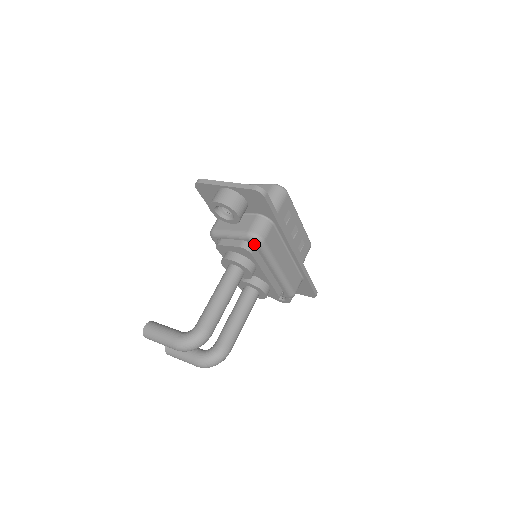
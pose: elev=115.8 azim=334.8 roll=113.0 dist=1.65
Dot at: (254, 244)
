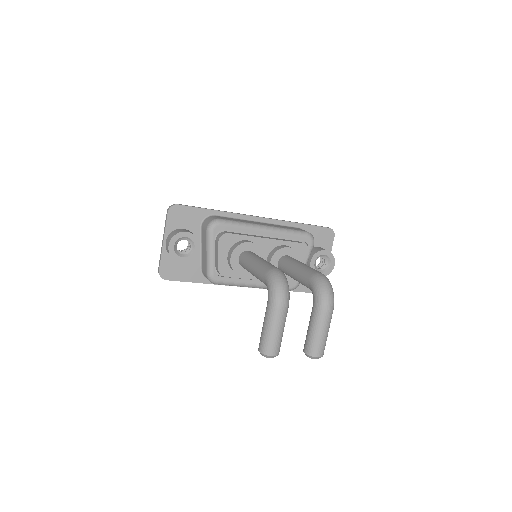
Dot at: (220, 228)
